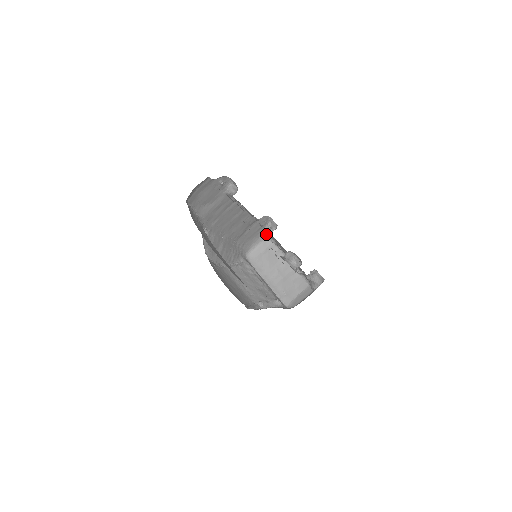
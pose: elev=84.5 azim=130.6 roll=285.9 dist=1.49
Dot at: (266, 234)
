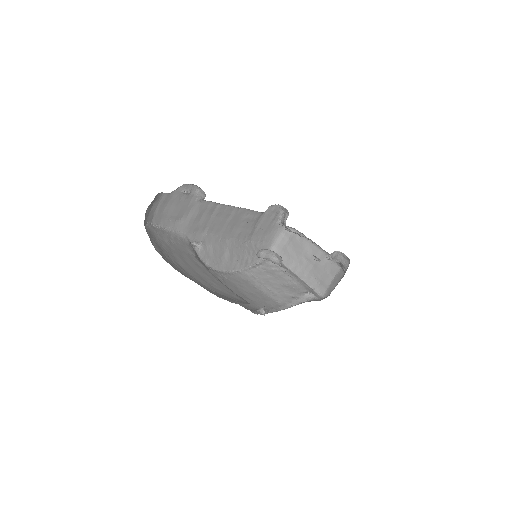
Dot at: (282, 223)
